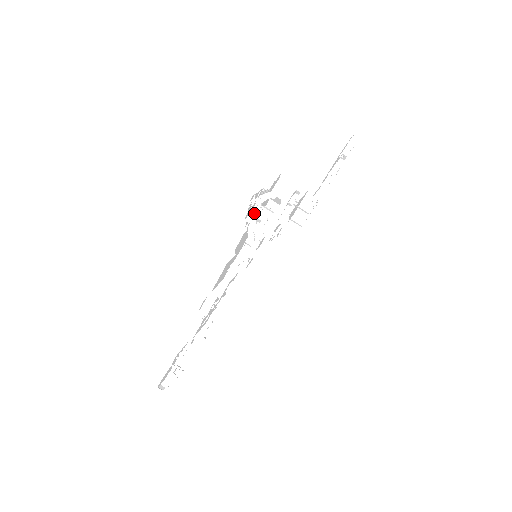
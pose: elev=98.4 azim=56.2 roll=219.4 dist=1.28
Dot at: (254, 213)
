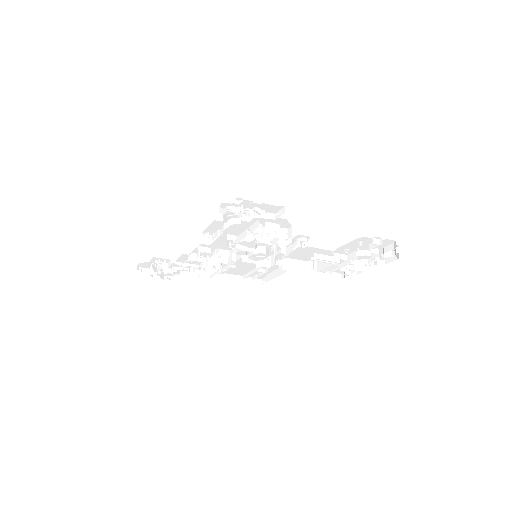
Dot at: (230, 209)
